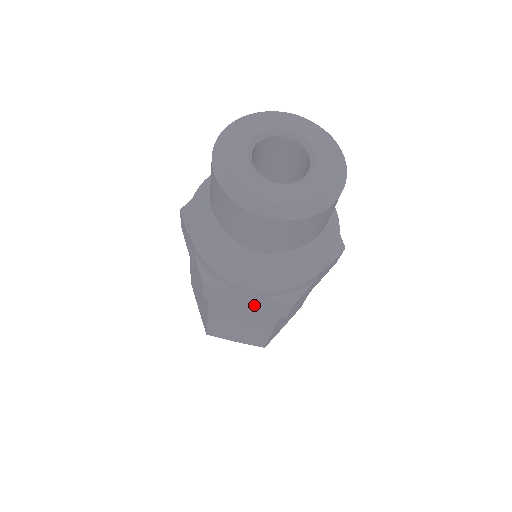
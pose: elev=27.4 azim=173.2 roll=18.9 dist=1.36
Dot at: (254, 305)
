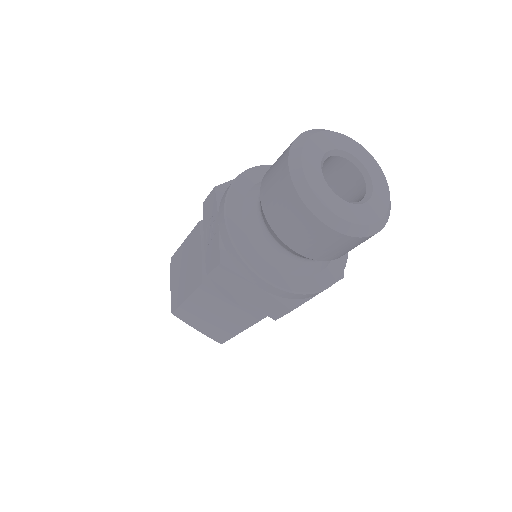
Dot at: (253, 299)
